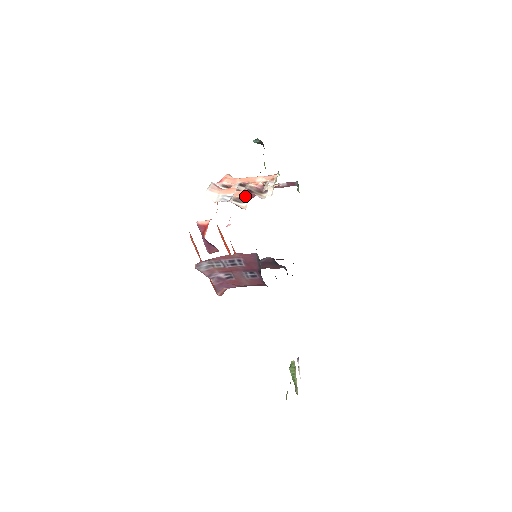
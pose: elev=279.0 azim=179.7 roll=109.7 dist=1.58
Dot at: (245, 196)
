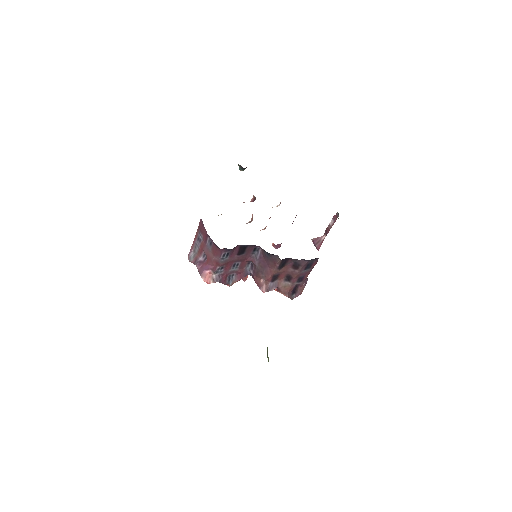
Dot at: (252, 216)
